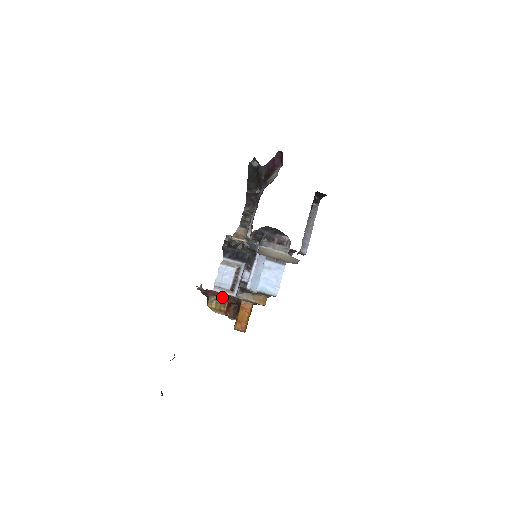
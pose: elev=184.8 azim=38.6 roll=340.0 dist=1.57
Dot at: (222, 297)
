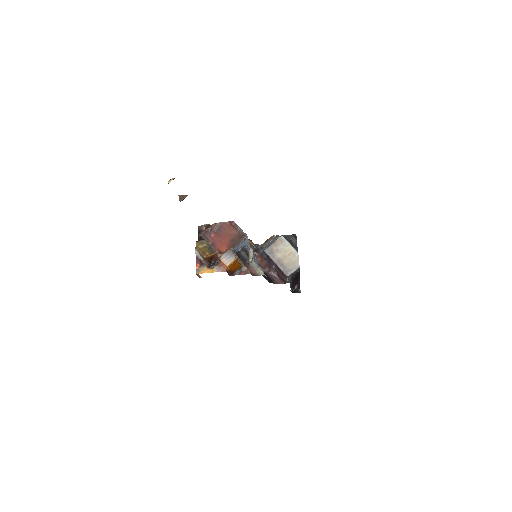
Dot at: (218, 244)
